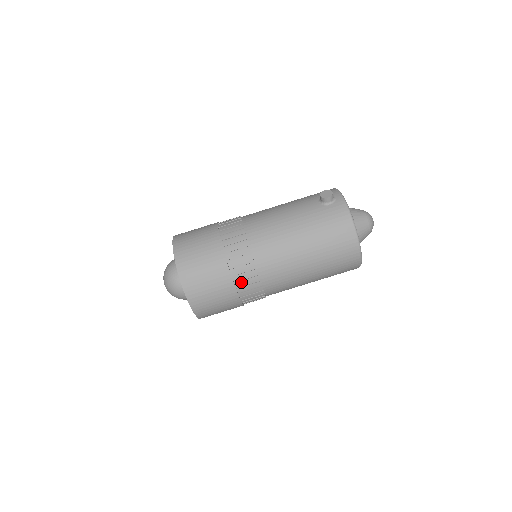
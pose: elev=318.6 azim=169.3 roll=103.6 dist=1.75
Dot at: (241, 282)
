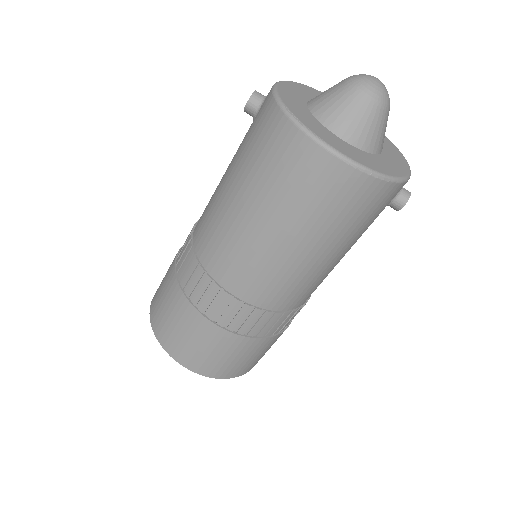
Dot at: (204, 304)
